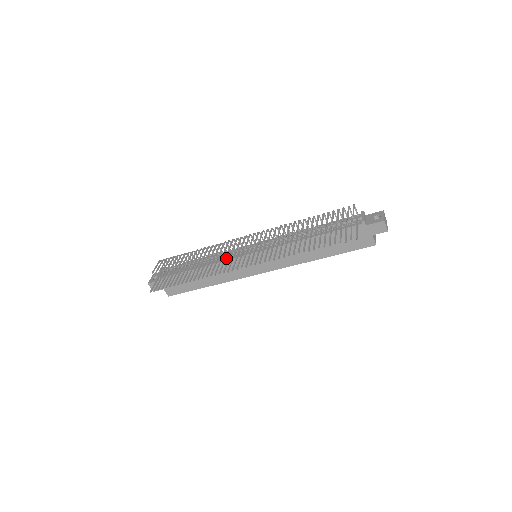
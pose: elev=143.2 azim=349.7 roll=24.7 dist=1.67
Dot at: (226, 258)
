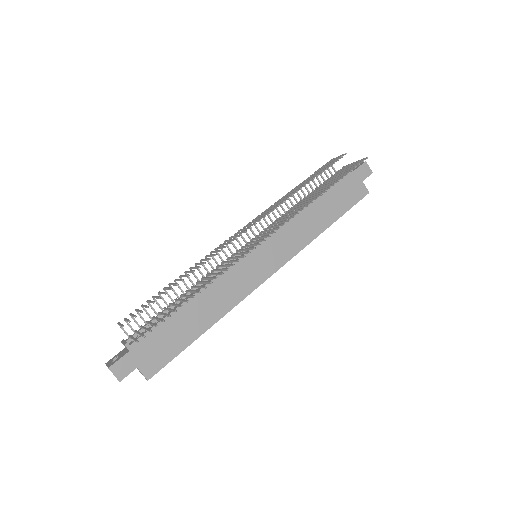
Dot at: occluded
